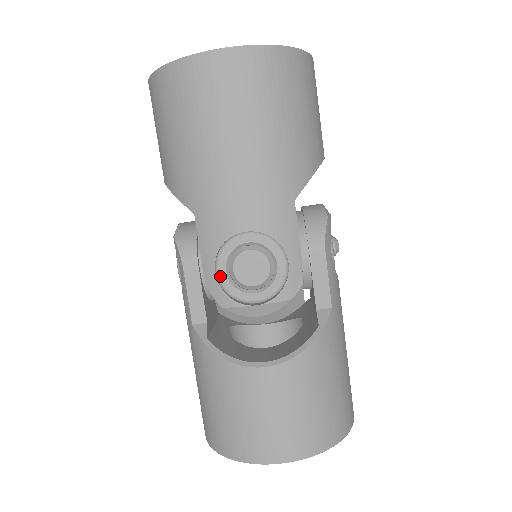
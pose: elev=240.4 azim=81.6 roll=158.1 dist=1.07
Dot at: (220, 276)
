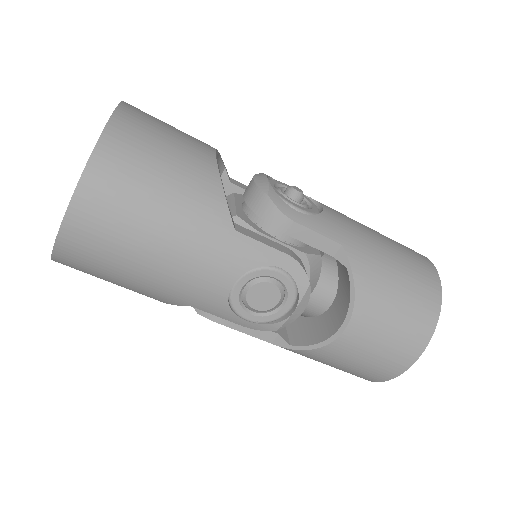
Dot at: (252, 320)
